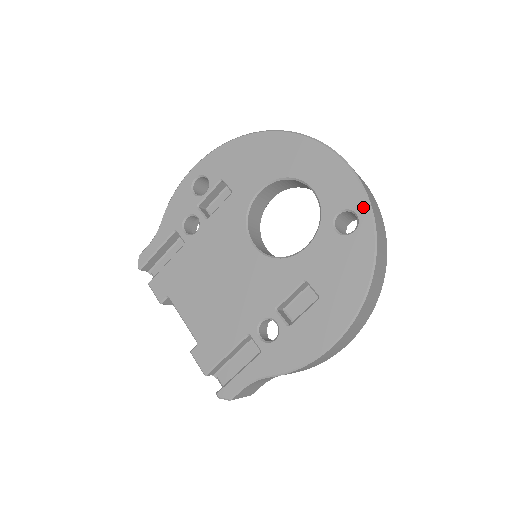
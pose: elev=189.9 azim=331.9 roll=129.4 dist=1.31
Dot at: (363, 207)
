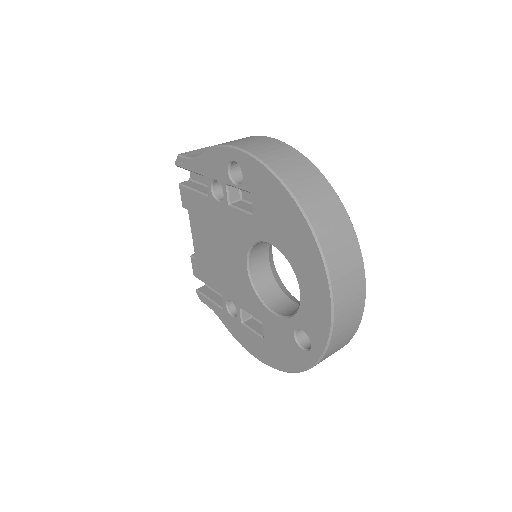
Dot at: (317, 351)
